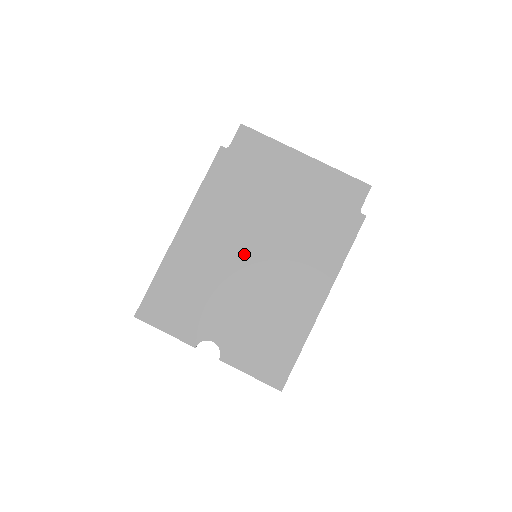
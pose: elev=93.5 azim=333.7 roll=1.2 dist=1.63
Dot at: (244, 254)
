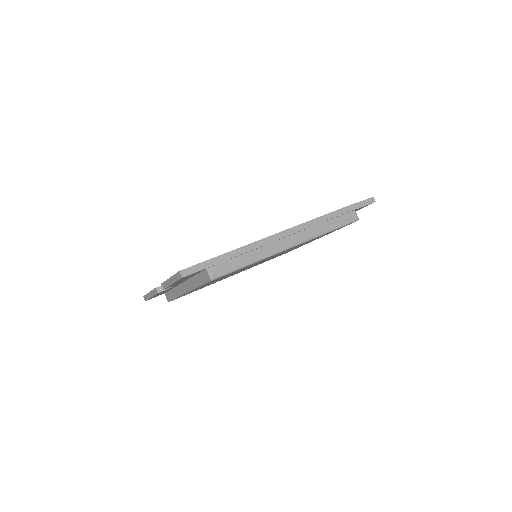
Dot at: occluded
